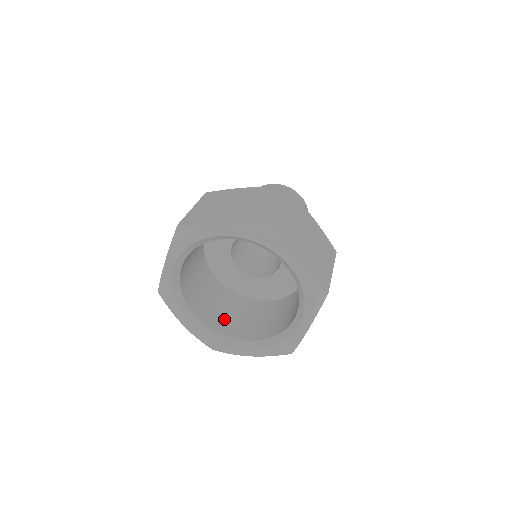
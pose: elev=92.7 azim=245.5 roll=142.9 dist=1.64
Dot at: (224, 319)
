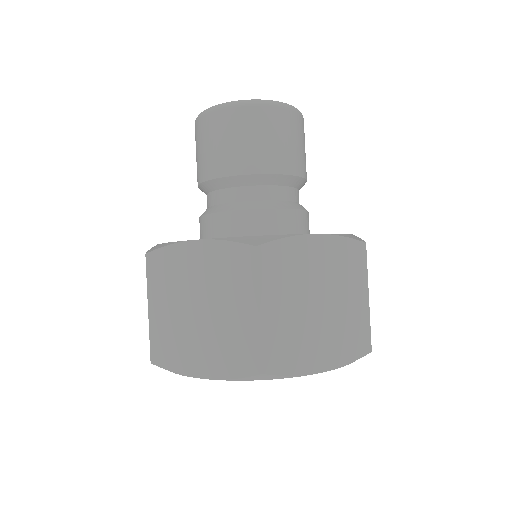
Dot at: occluded
